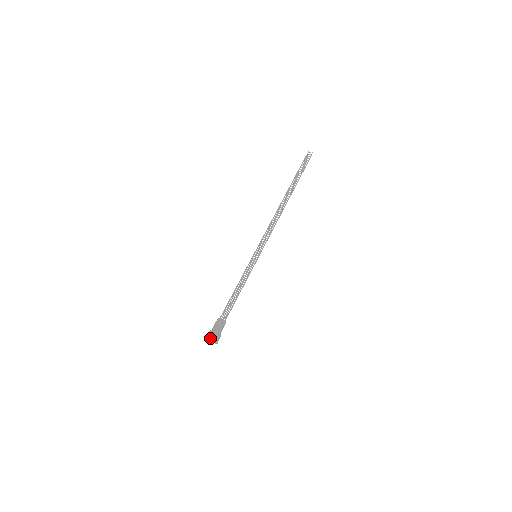
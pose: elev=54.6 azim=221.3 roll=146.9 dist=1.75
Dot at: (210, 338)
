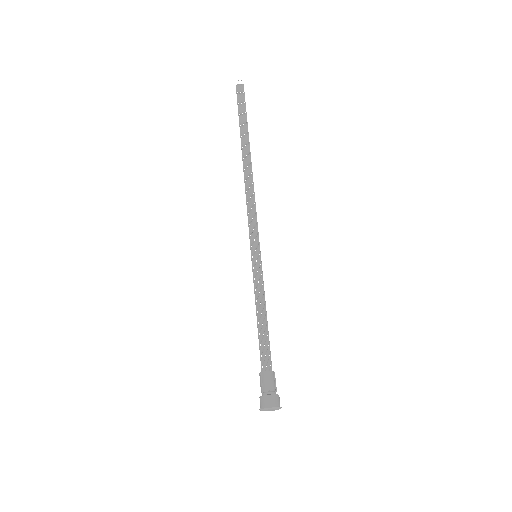
Dot at: (265, 410)
